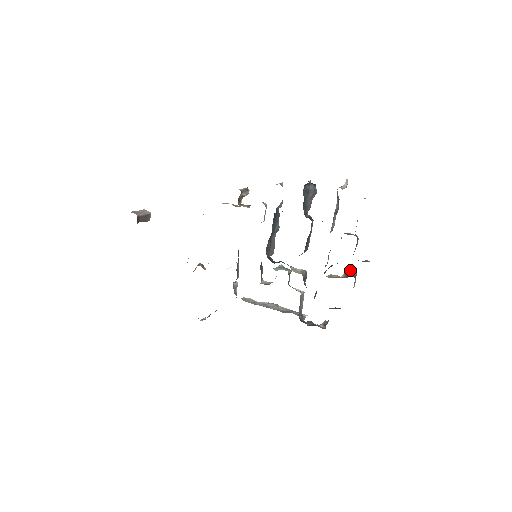
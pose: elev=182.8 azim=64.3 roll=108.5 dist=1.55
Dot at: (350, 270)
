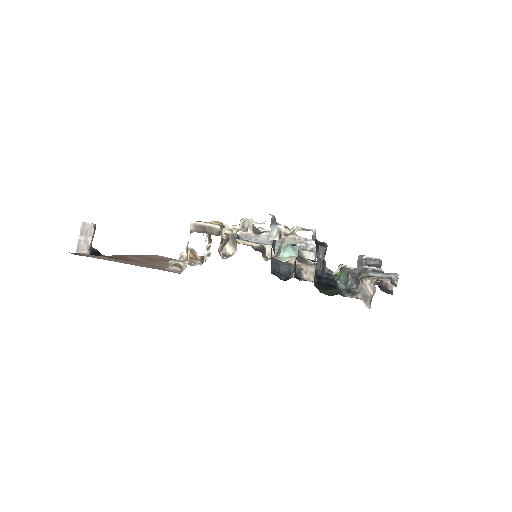
Dot at: occluded
